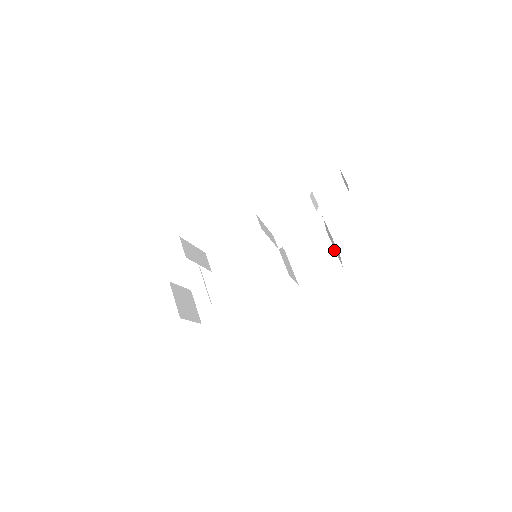
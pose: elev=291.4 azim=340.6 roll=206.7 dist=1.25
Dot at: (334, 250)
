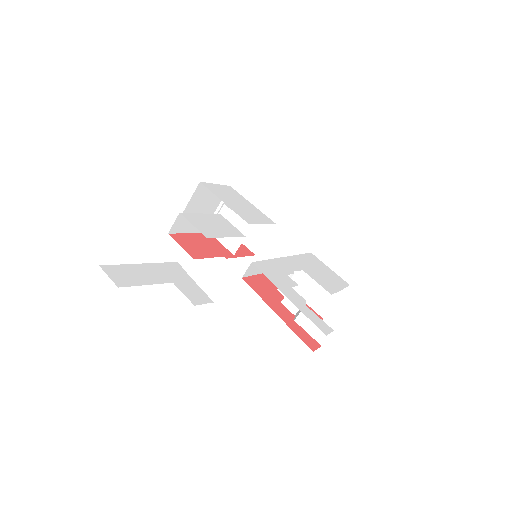
Dot at: (335, 303)
